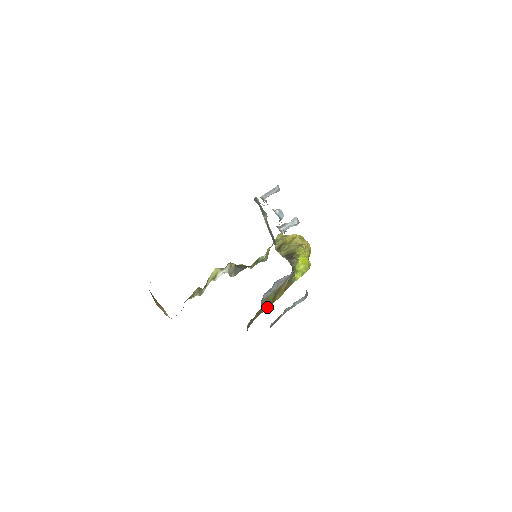
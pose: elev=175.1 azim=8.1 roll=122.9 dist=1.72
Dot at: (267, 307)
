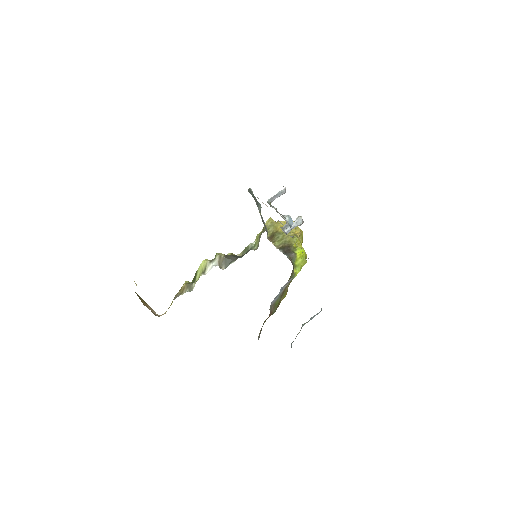
Dot at: (273, 312)
